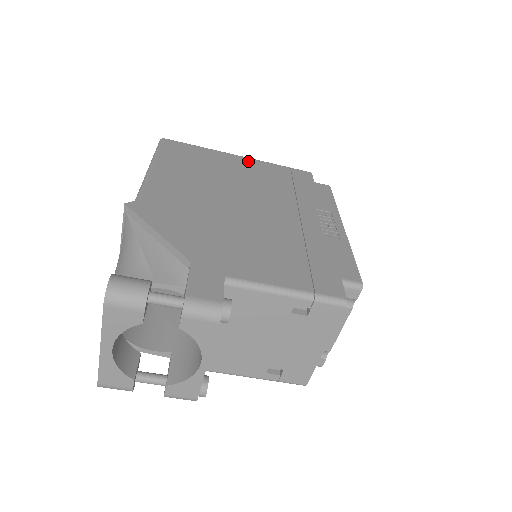
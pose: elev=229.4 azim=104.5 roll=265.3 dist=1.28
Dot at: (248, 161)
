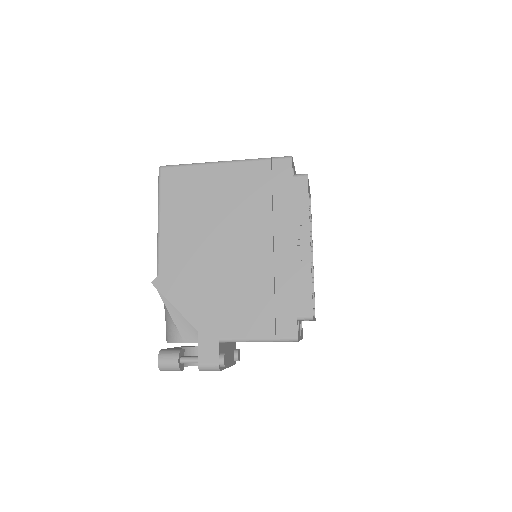
Dot at: (232, 170)
